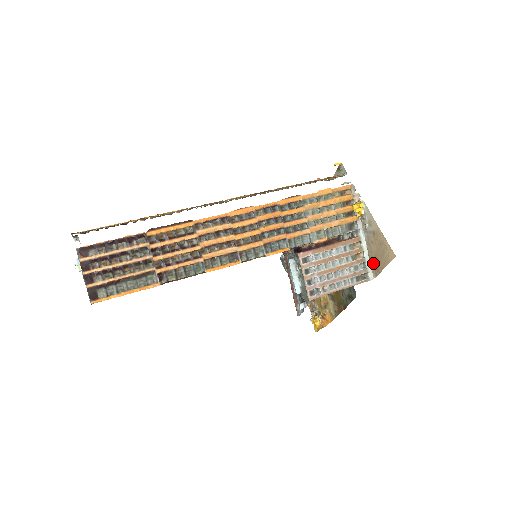
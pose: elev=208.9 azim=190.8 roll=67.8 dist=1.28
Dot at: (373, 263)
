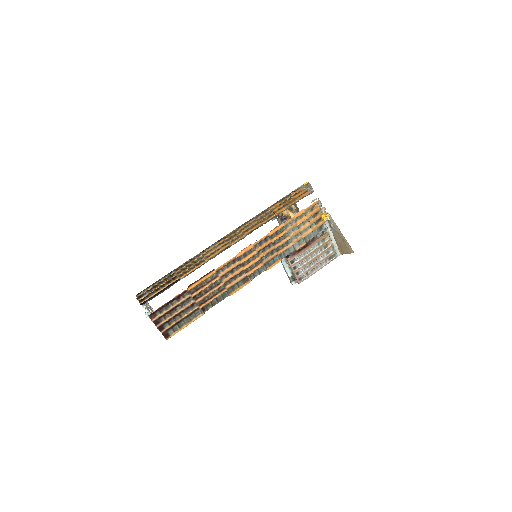
Dot at: (339, 247)
